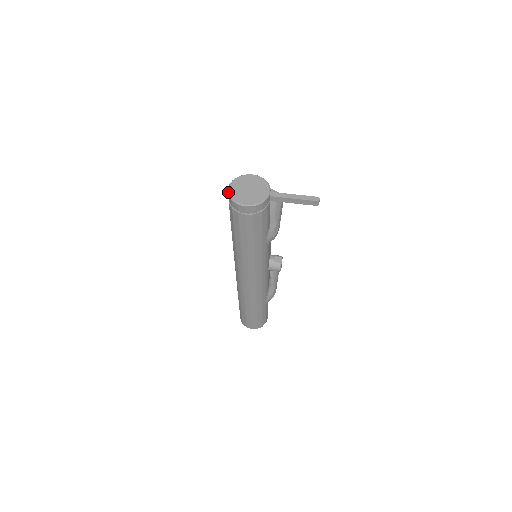
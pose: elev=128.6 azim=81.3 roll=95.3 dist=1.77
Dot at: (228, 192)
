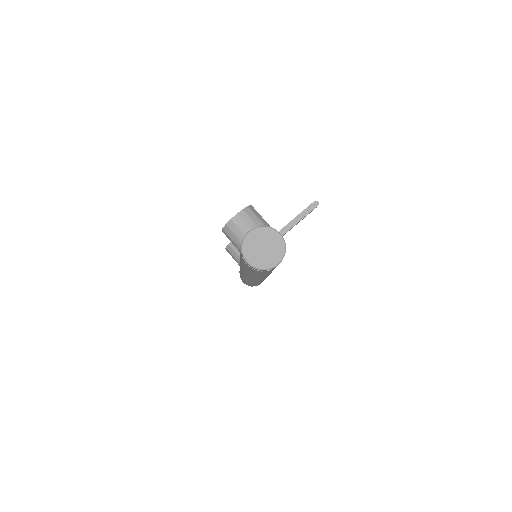
Dot at: (252, 267)
